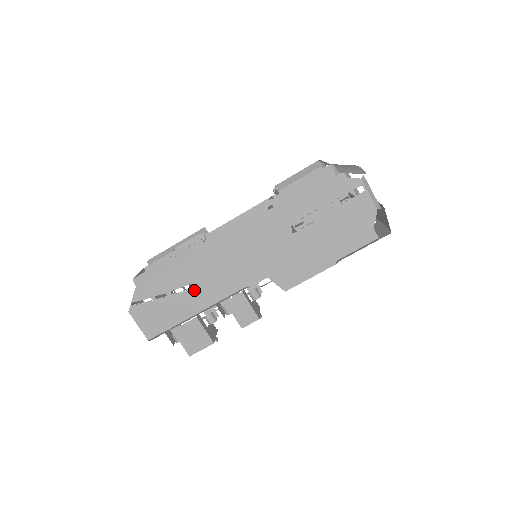
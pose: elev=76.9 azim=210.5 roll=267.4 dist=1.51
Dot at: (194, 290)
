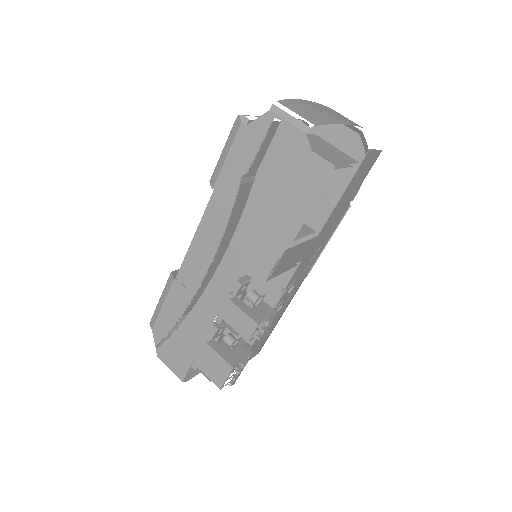
Dot at: (191, 315)
